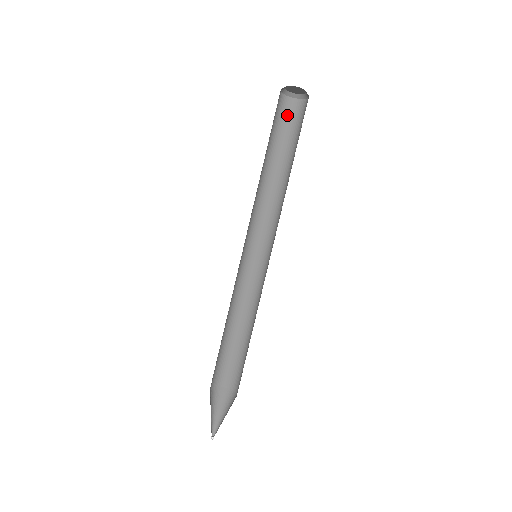
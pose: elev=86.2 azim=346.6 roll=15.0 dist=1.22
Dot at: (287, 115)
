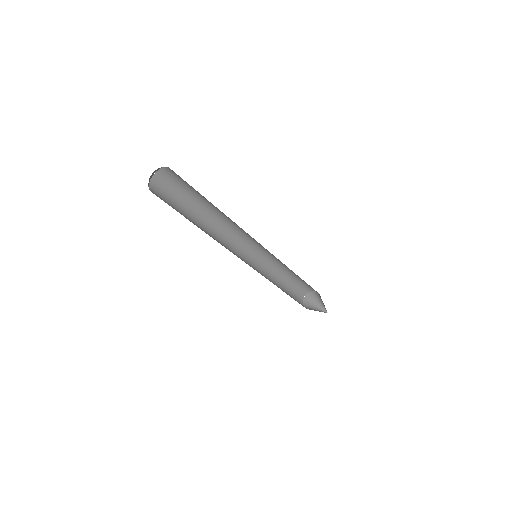
Dot at: (173, 179)
